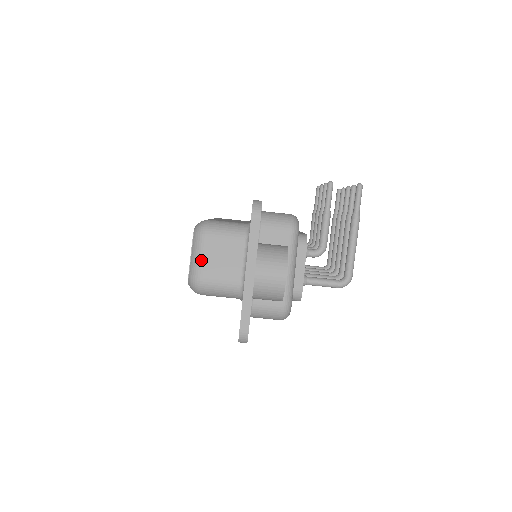
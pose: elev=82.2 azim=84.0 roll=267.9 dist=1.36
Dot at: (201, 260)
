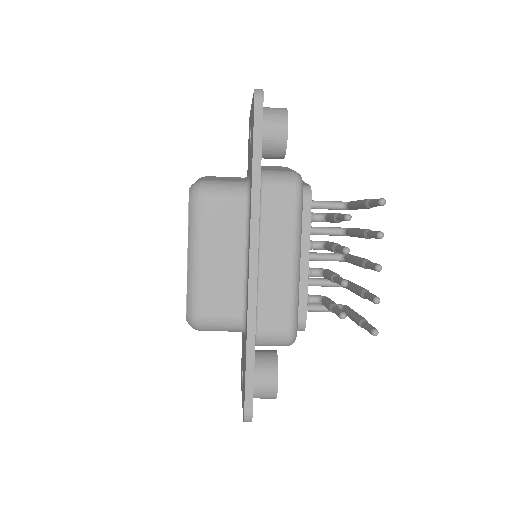
Dot at: occluded
